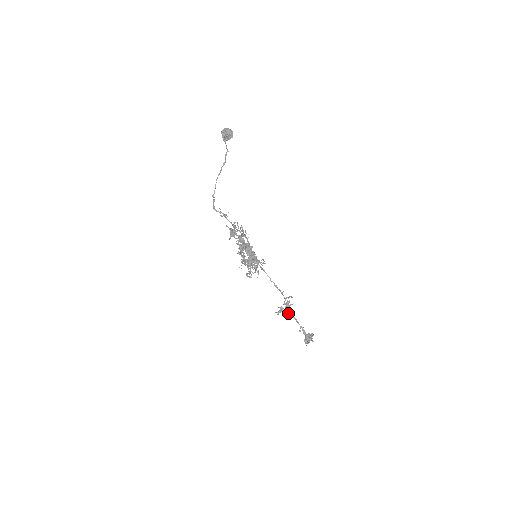
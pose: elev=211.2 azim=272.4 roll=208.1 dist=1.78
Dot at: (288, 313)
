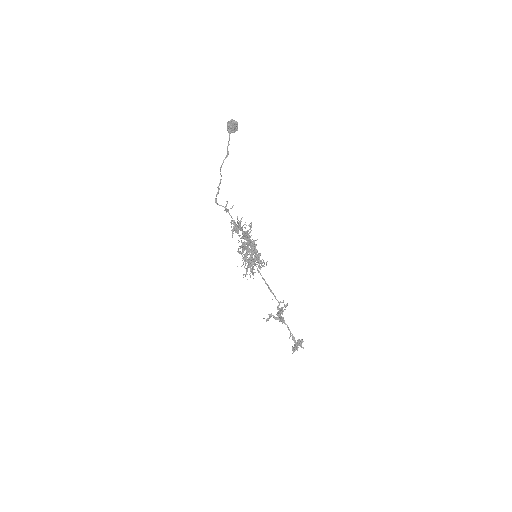
Dot at: (282, 318)
